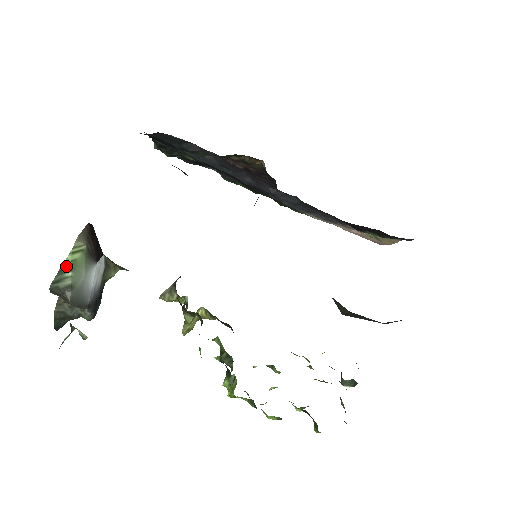
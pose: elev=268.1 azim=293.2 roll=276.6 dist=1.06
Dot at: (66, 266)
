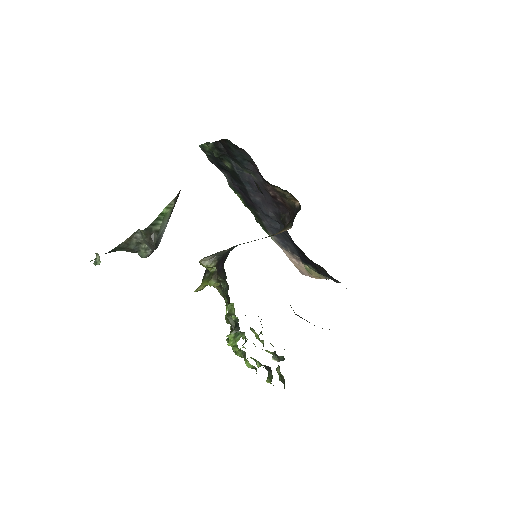
Dot at: (161, 215)
